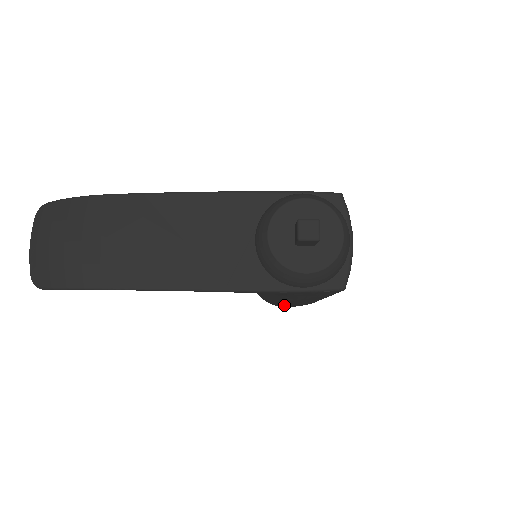
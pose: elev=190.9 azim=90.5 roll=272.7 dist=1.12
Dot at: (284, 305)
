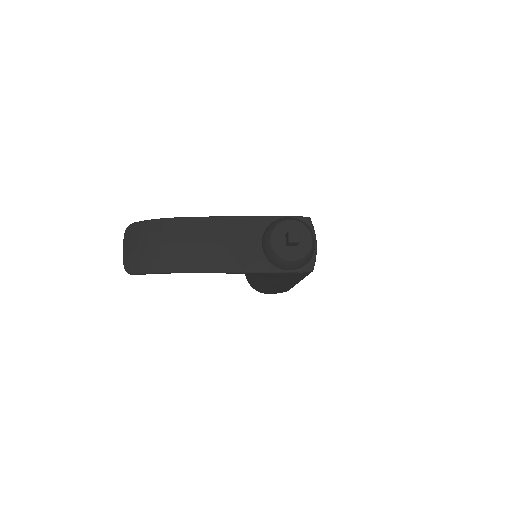
Dot at: (270, 291)
